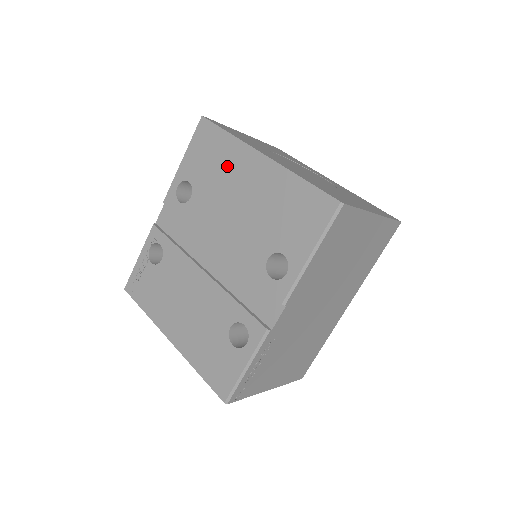
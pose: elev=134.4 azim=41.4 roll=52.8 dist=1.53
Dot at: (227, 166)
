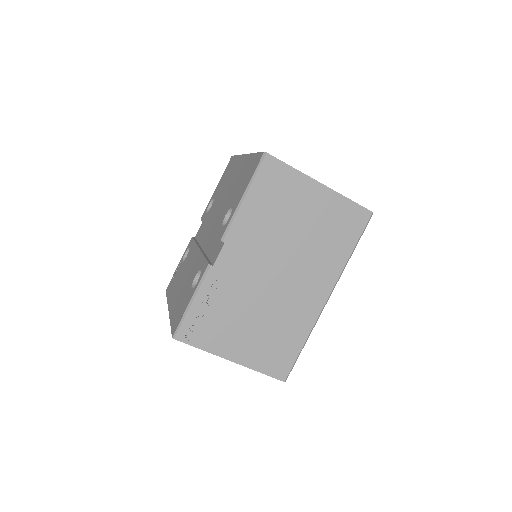
Dot at: (230, 174)
